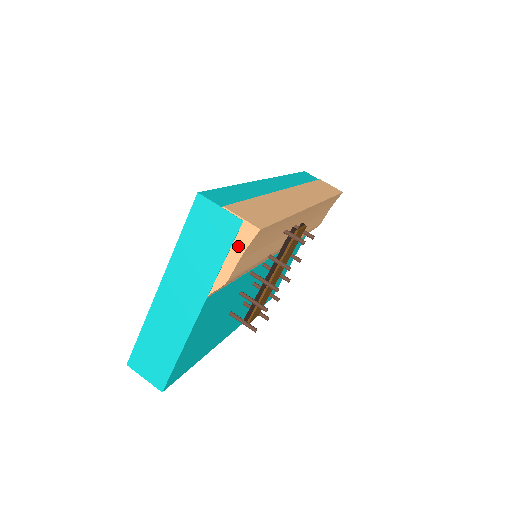
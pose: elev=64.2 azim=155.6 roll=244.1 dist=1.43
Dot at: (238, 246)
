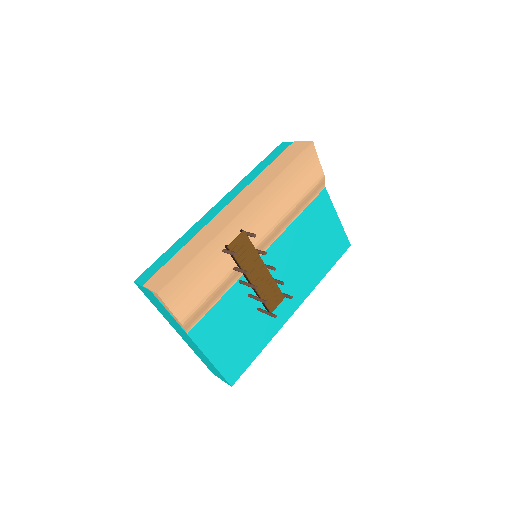
Dot at: (164, 304)
